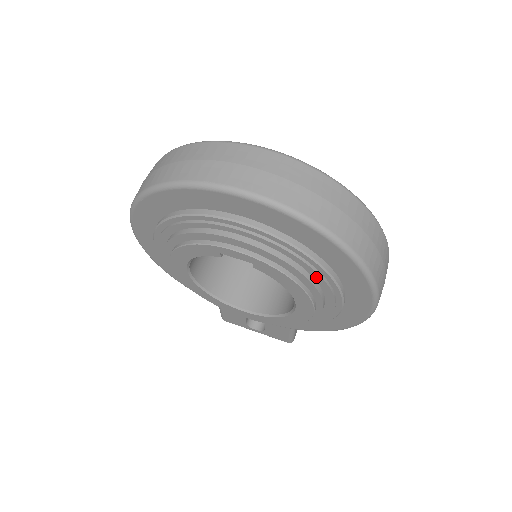
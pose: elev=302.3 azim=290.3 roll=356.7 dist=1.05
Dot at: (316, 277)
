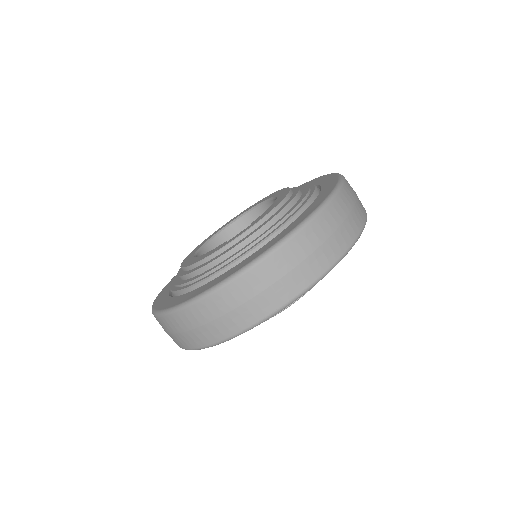
Dot at: occluded
